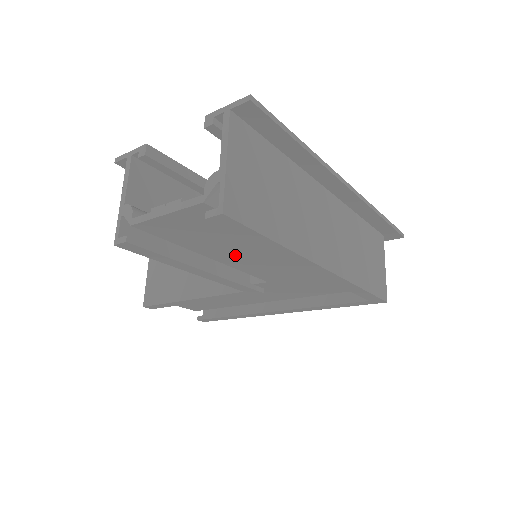
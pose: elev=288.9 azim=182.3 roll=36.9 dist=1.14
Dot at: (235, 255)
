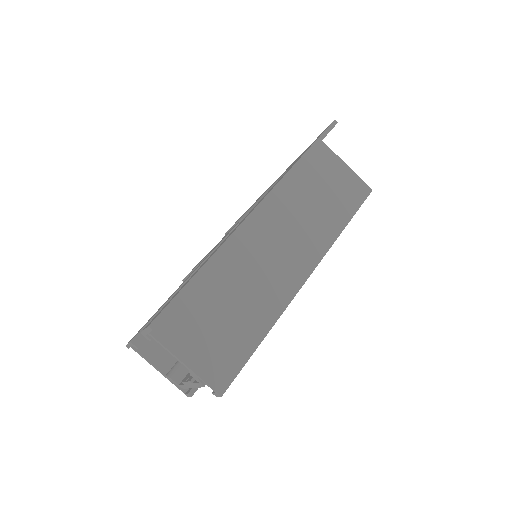
Dot at: occluded
